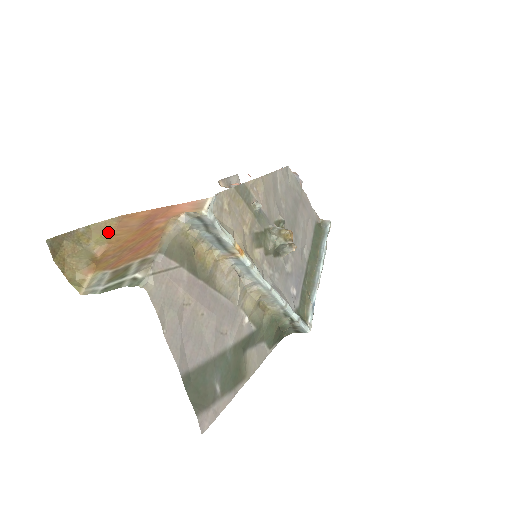
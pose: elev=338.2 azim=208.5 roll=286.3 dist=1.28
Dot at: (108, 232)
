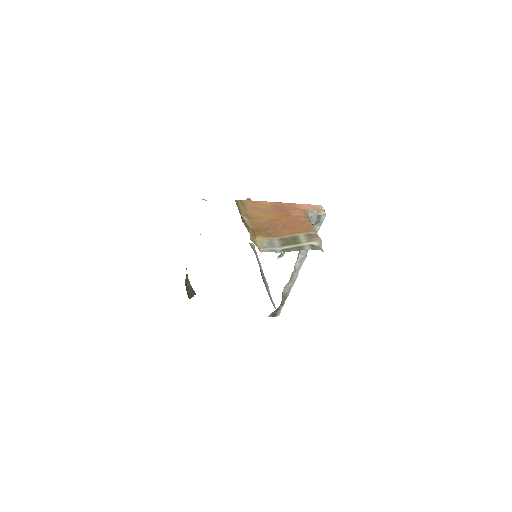
Dot at: (244, 210)
